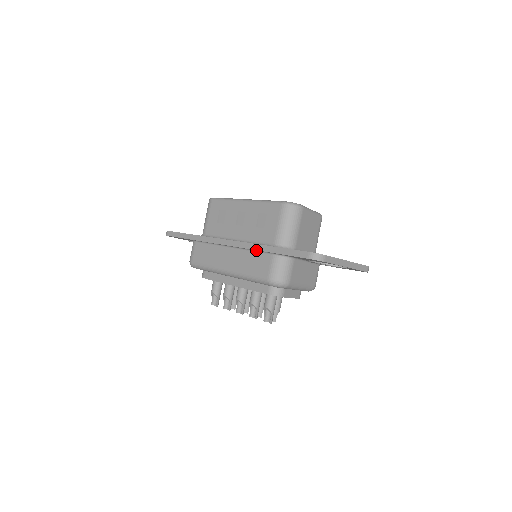
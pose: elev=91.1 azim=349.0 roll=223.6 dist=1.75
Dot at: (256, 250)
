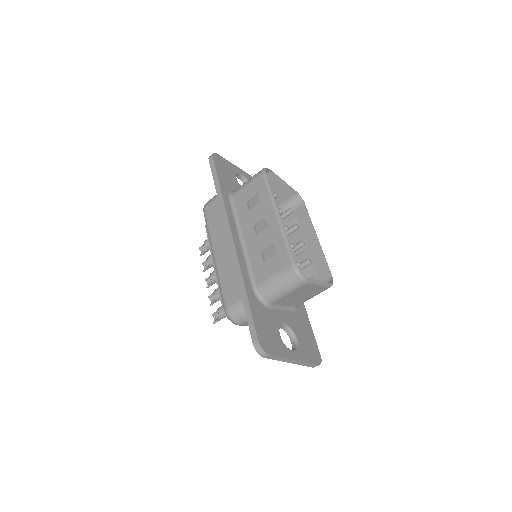
Dot at: (239, 276)
